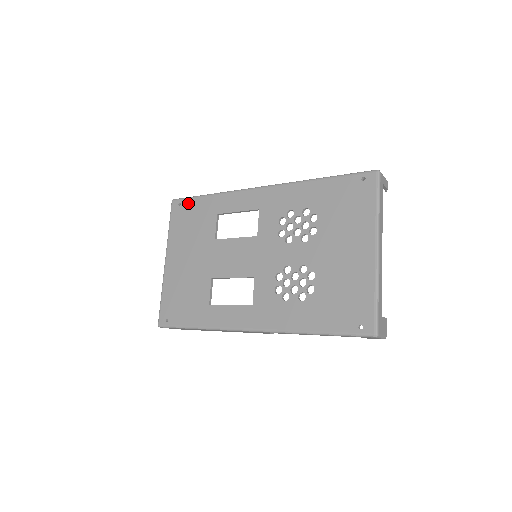
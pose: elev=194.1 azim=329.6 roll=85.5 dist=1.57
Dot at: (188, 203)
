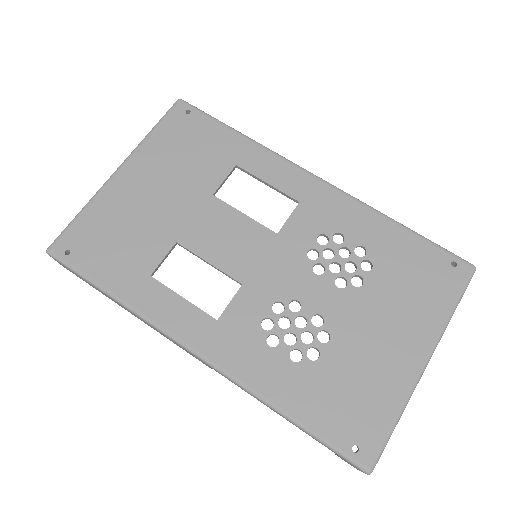
Dot at: (202, 120)
